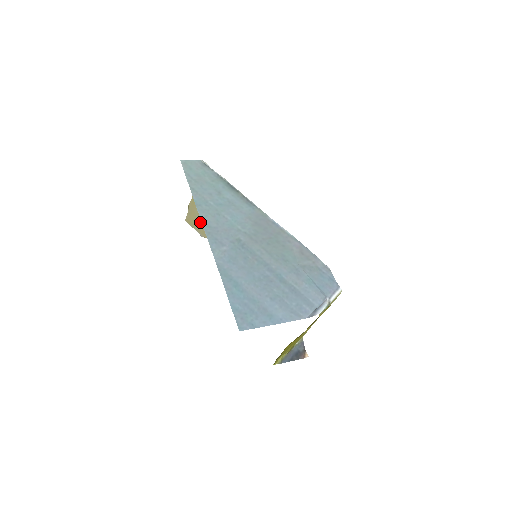
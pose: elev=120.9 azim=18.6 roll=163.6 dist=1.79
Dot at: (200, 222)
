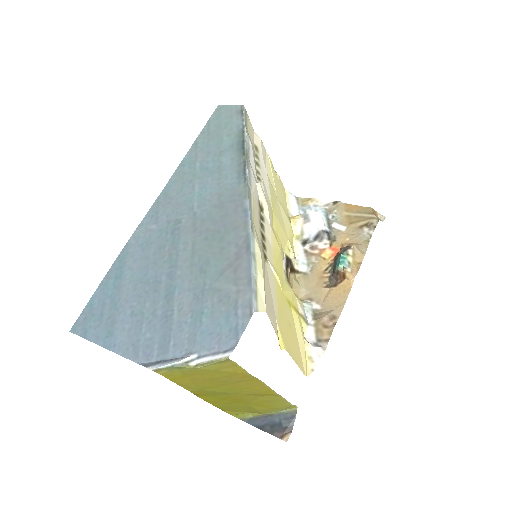
Dot at: (281, 194)
